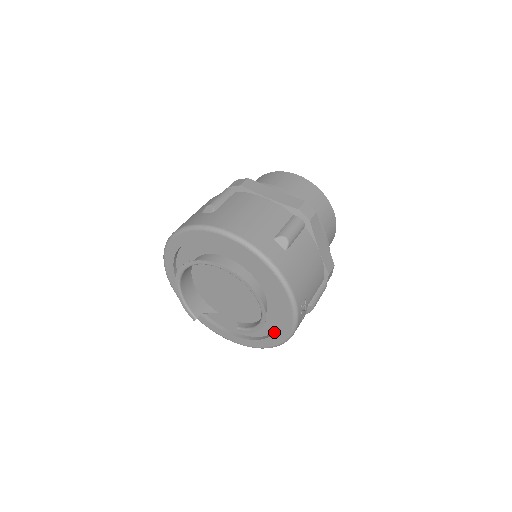
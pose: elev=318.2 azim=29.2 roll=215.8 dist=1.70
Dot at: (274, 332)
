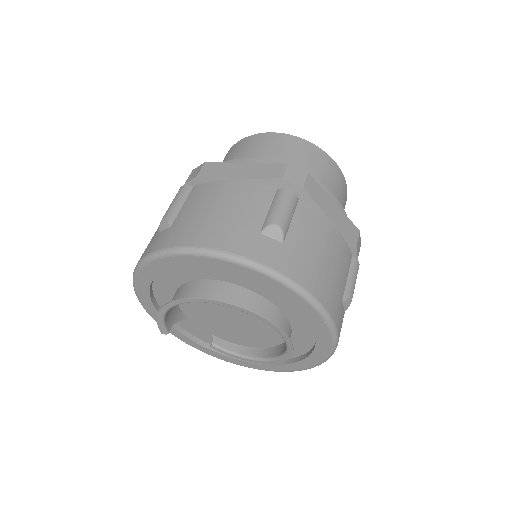
Dot at: occluded
